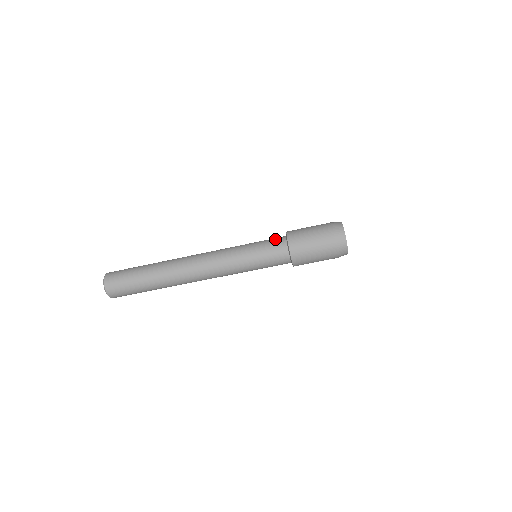
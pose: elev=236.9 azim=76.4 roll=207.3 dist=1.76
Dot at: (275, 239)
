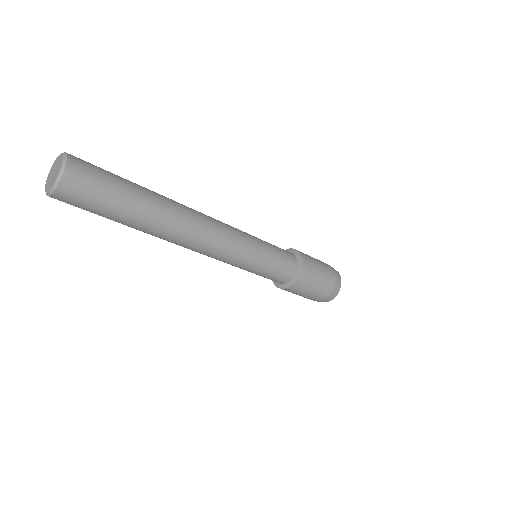
Dot at: (287, 268)
